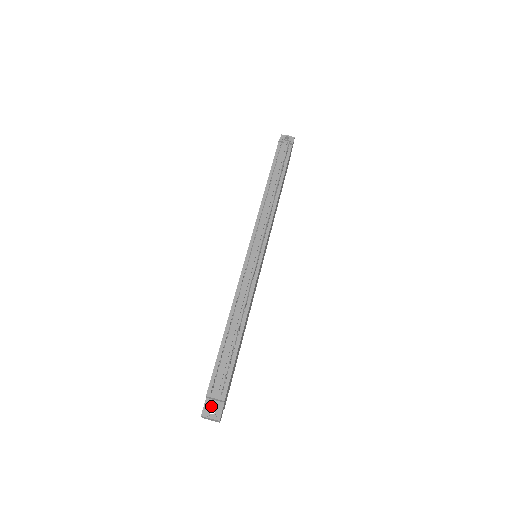
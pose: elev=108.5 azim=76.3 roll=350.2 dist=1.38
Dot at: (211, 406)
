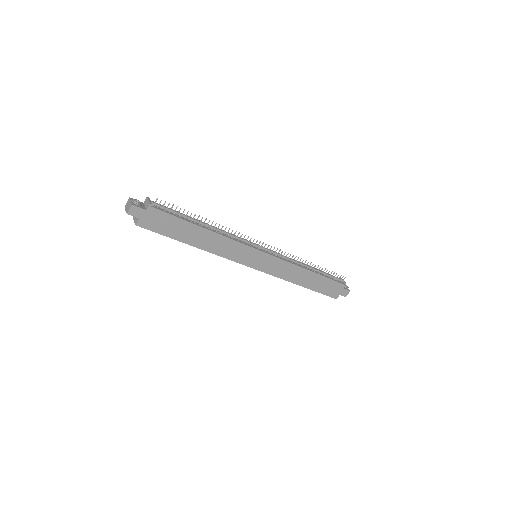
Dot at: occluded
